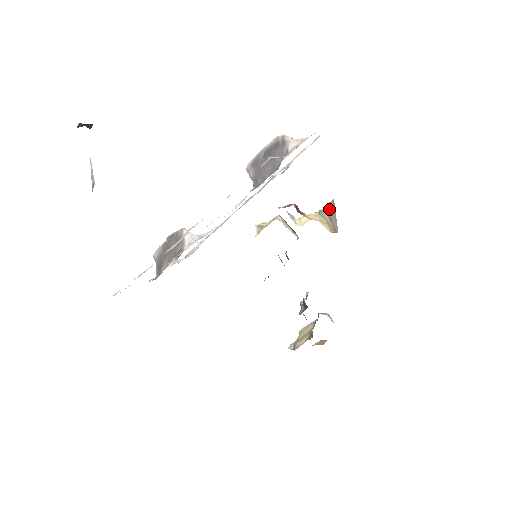
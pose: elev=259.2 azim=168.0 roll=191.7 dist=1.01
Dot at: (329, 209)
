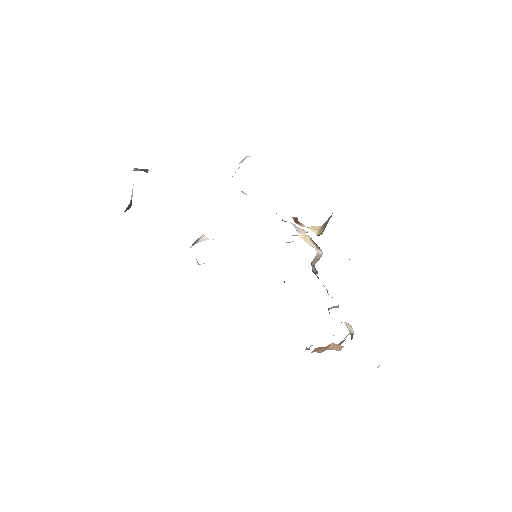
Dot at: (327, 220)
